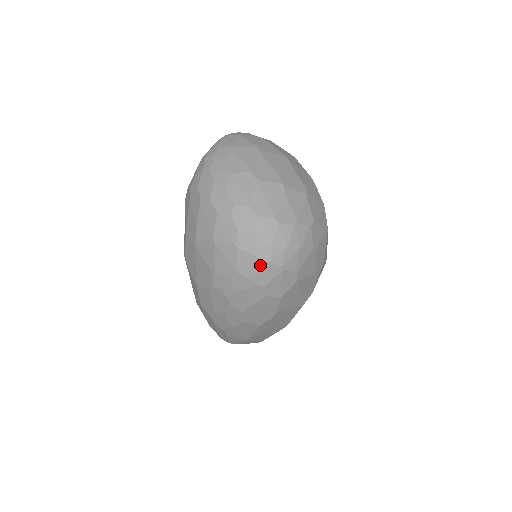
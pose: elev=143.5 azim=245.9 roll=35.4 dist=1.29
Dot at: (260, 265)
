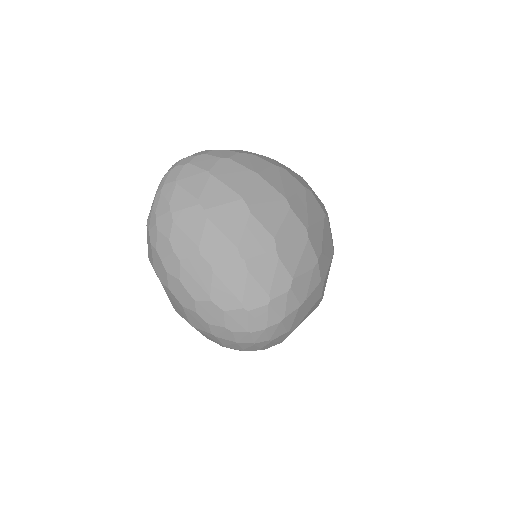
Dot at: (245, 345)
